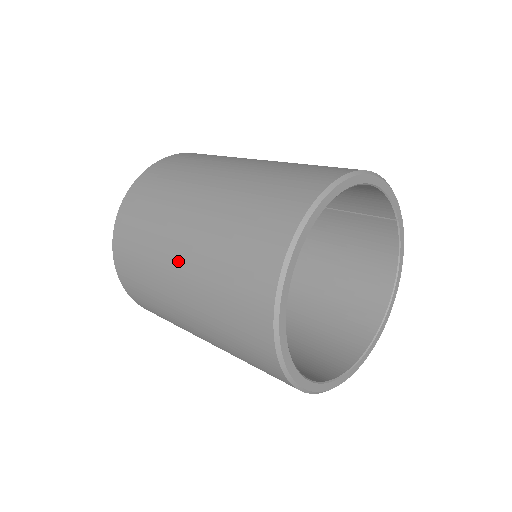
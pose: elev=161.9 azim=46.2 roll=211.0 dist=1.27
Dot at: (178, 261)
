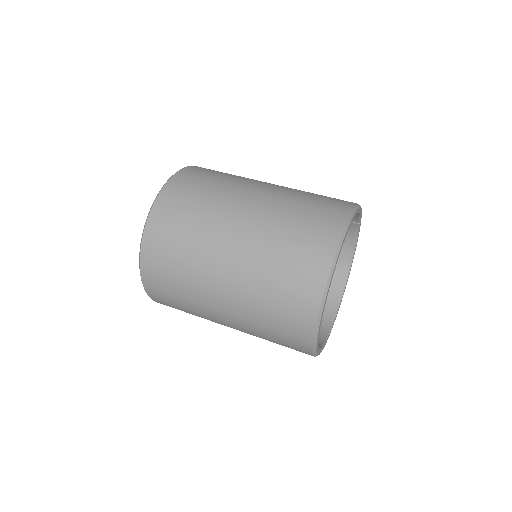
Dot at: (223, 286)
